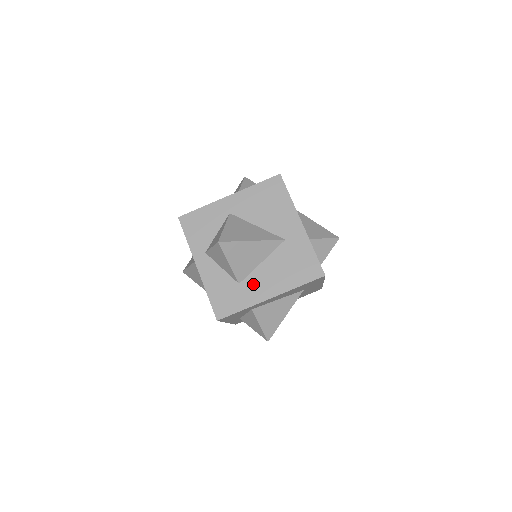
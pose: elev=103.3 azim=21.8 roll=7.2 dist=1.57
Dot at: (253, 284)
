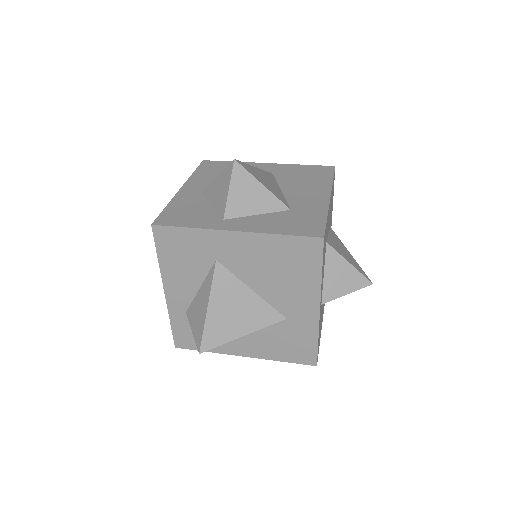
Dot at: (301, 202)
